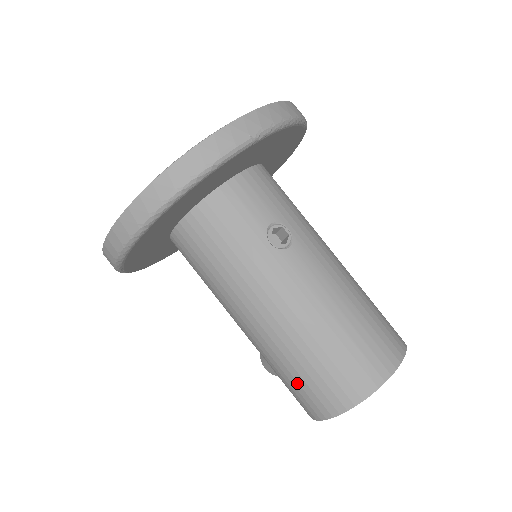
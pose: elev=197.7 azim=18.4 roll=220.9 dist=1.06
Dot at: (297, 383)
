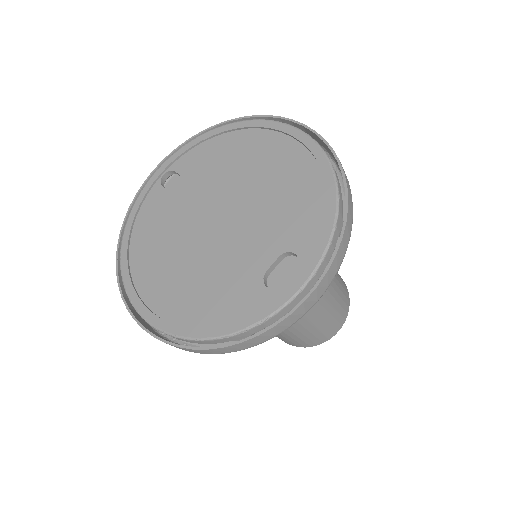
Dot at: occluded
